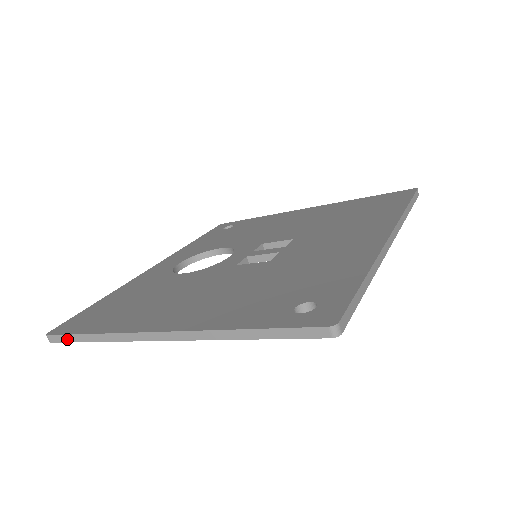
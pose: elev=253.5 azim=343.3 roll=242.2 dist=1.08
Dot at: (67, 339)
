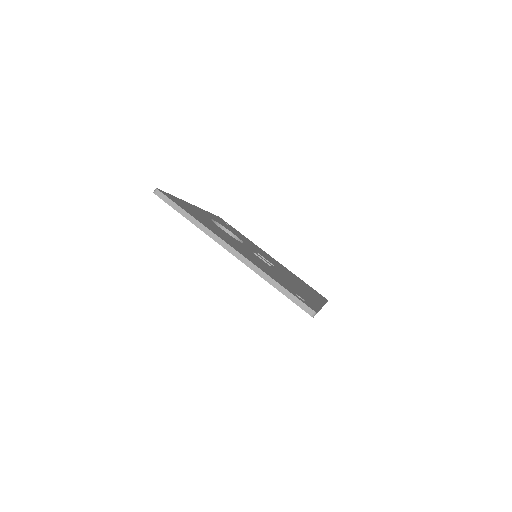
Dot at: (170, 203)
